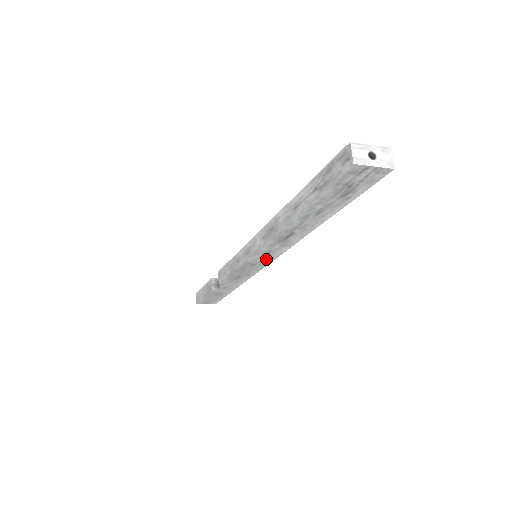
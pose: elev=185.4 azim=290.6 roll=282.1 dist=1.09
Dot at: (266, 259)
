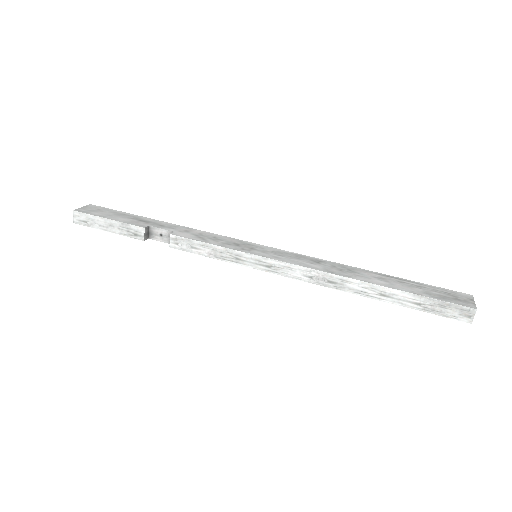
Dot at: occluded
